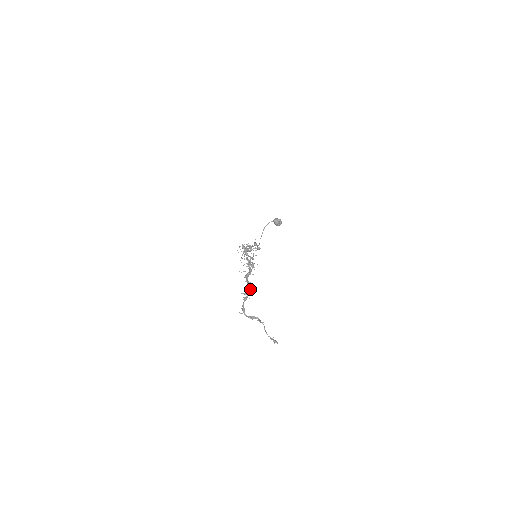
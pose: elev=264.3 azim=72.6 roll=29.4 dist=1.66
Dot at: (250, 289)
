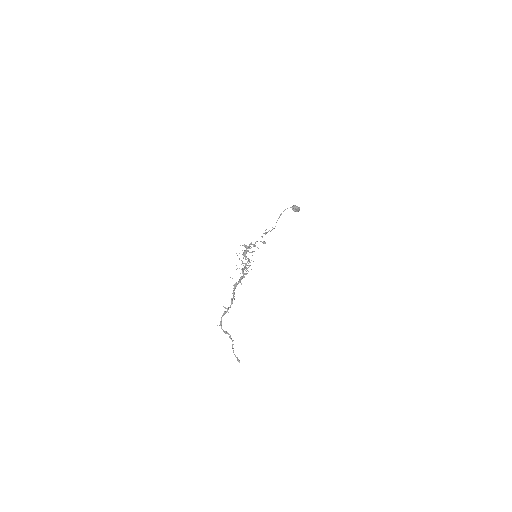
Dot at: (232, 303)
